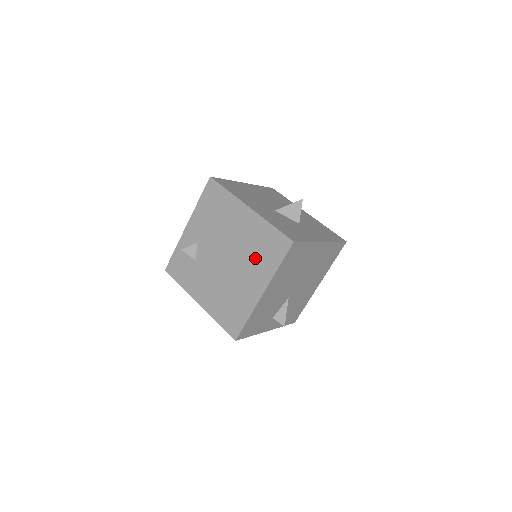
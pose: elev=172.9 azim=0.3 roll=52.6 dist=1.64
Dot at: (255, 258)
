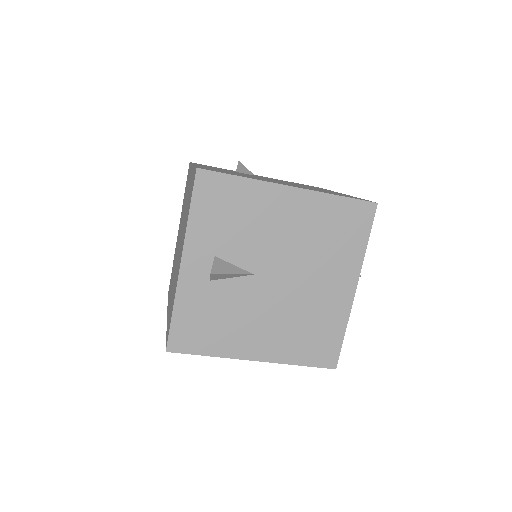
Dot at: (313, 189)
